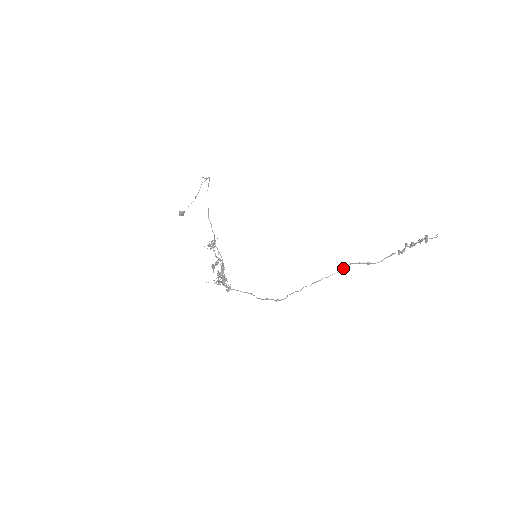
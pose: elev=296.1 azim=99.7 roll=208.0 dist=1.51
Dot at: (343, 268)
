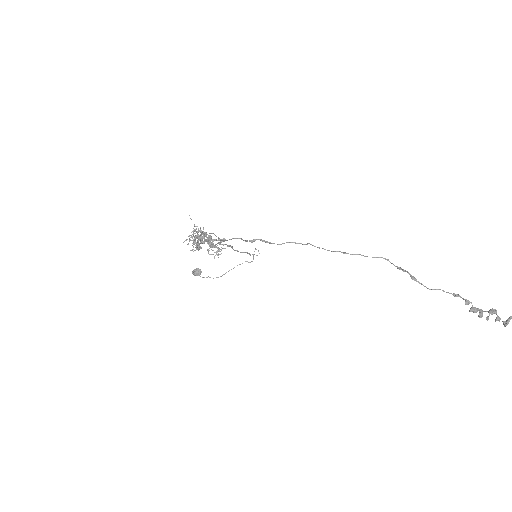
Dot at: (373, 257)
